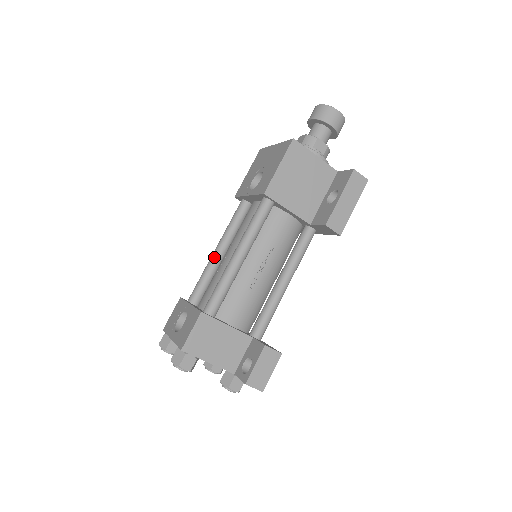
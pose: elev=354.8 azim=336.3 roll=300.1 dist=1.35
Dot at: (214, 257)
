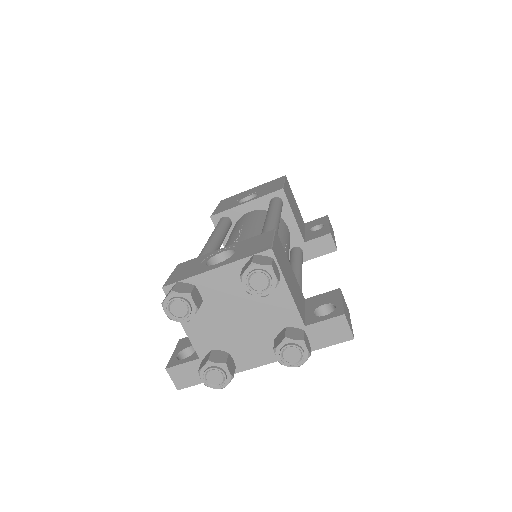
Dot at: (214, 241)
